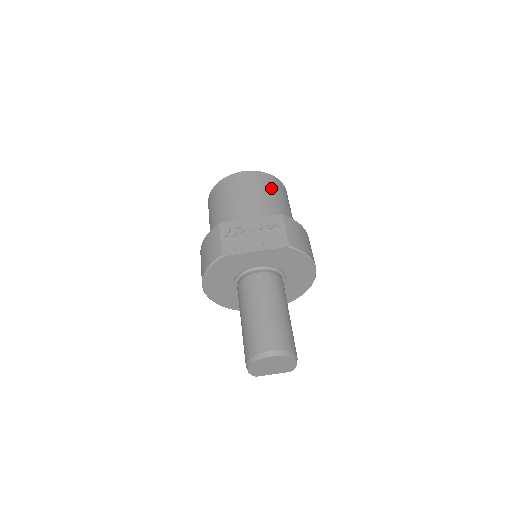
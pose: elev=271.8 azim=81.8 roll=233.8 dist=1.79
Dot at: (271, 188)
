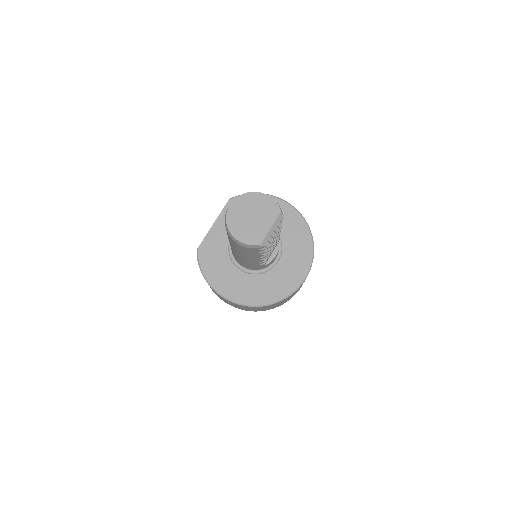
Dot at: occluded
